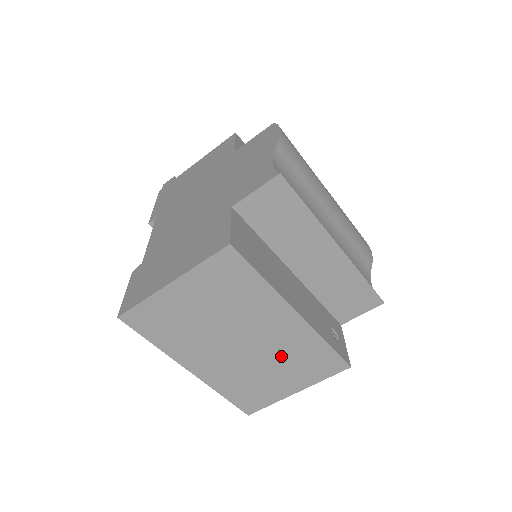
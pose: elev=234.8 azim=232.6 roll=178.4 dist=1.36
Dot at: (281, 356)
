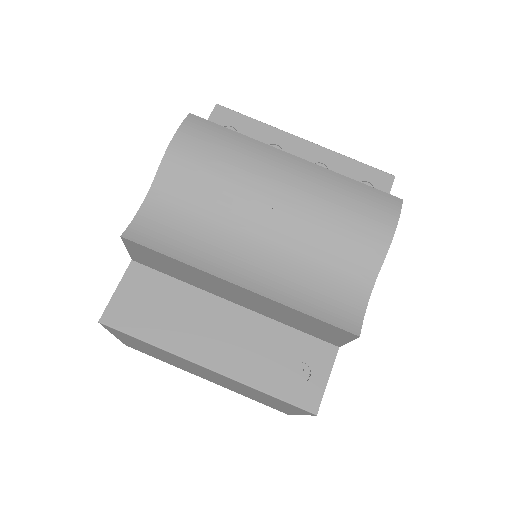
Dot at: (246, 390)
